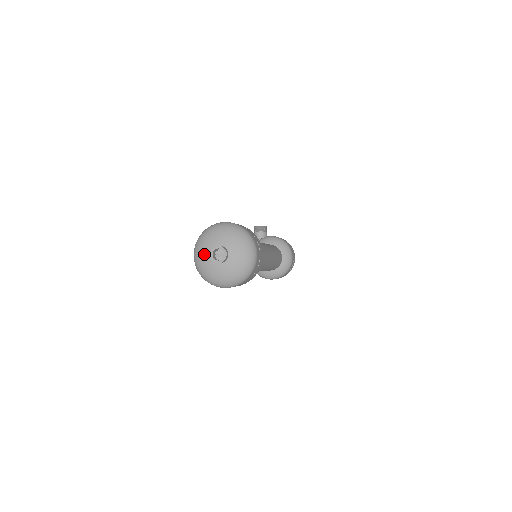
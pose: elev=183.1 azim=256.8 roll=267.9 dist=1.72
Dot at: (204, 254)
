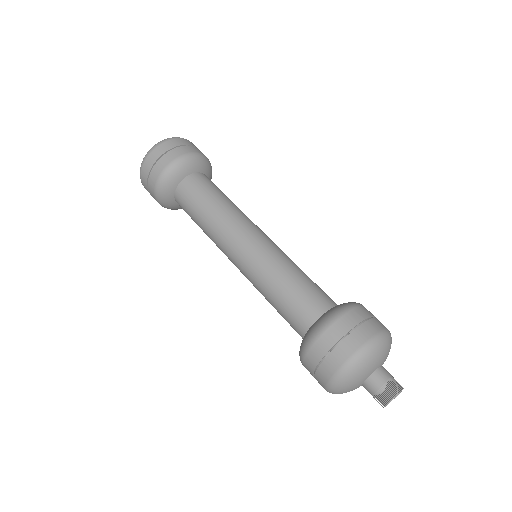
Dot at: occluded
